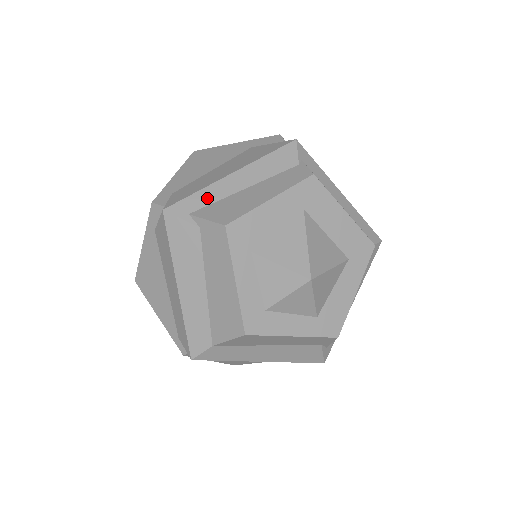
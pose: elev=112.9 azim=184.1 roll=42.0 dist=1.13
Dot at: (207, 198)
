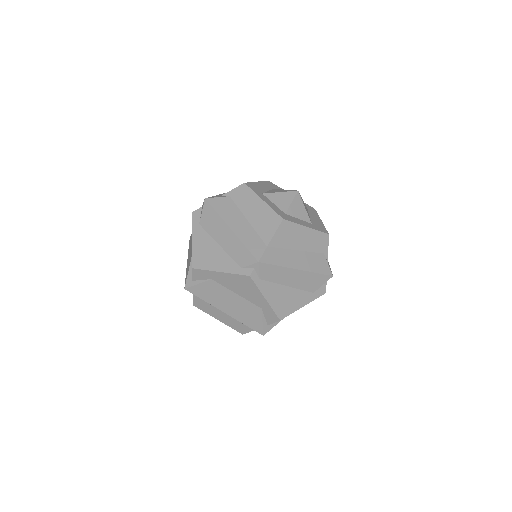
Dot at: occluded
